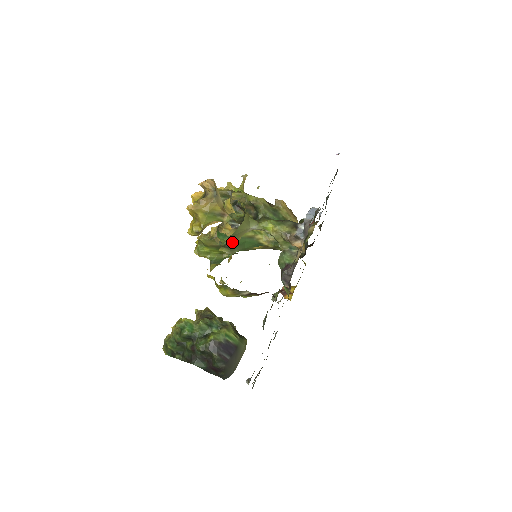
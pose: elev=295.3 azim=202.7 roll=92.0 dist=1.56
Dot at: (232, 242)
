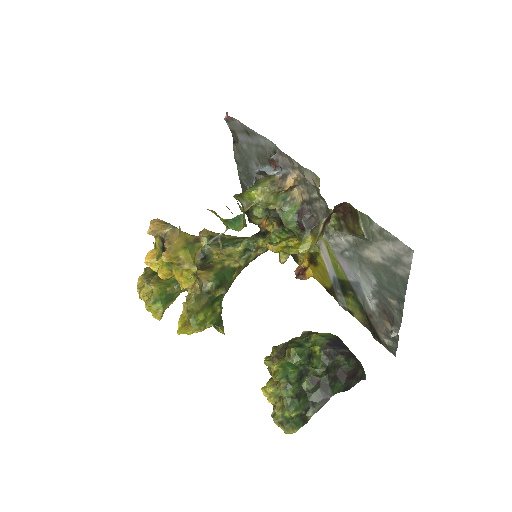
Dot at: (217, 280)
